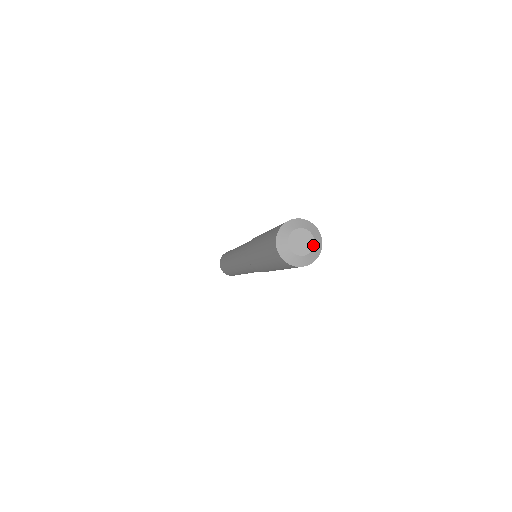
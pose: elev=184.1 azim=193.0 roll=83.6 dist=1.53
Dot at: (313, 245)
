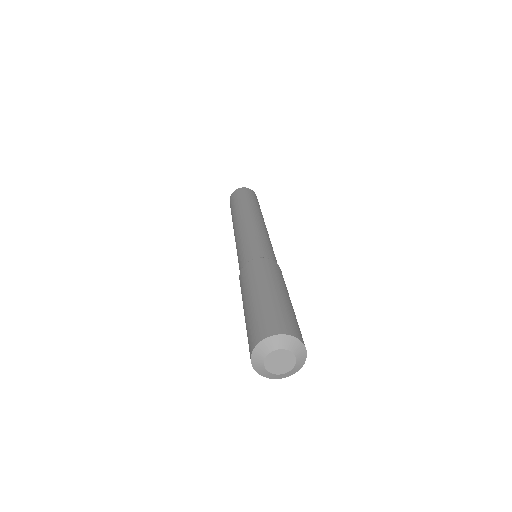
Dot at: (285, 372)
